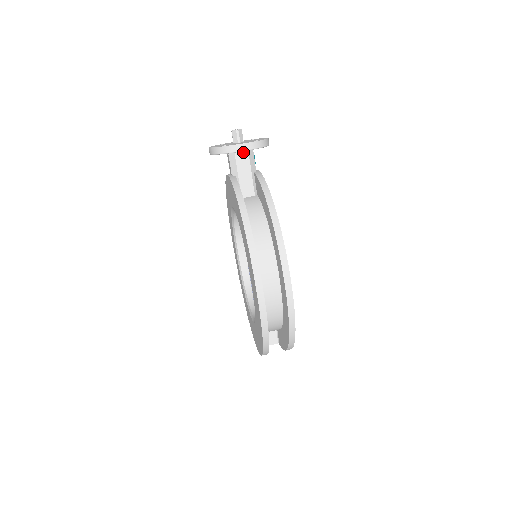
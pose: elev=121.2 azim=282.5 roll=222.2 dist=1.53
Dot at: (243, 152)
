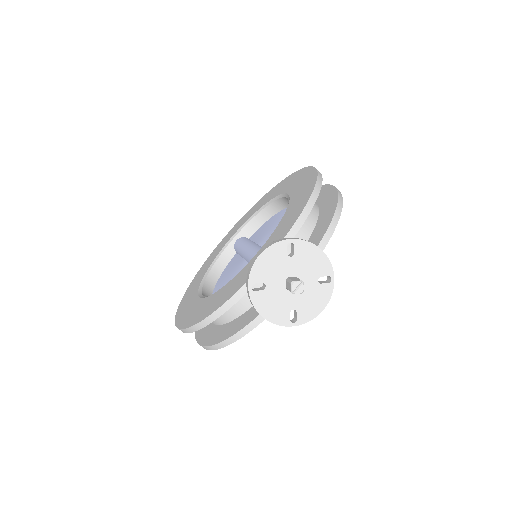
Dot at: occluded
